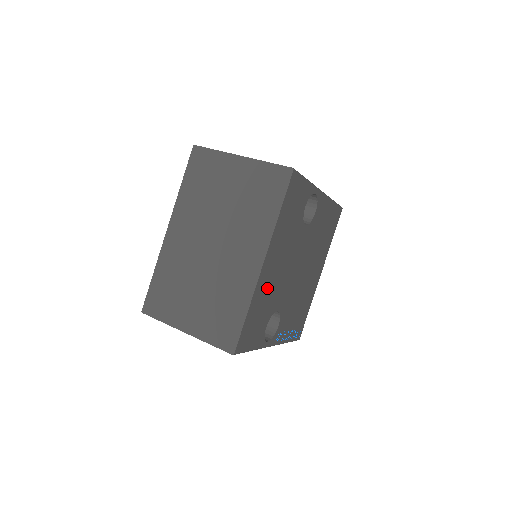
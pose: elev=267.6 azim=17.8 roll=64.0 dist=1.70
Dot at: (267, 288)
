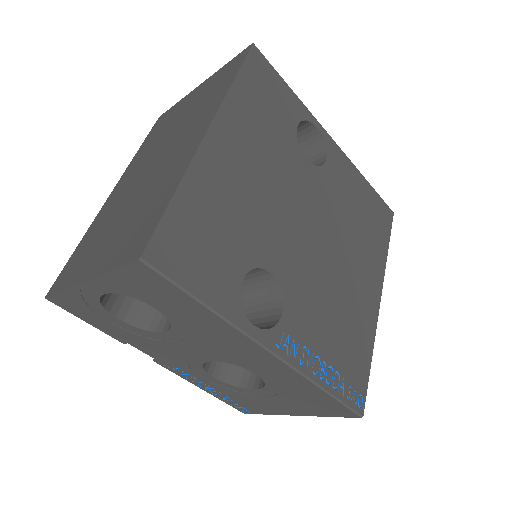
Dot at: (228, 192)
